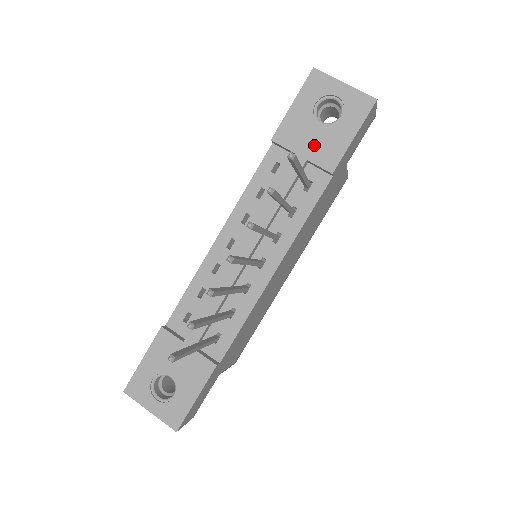
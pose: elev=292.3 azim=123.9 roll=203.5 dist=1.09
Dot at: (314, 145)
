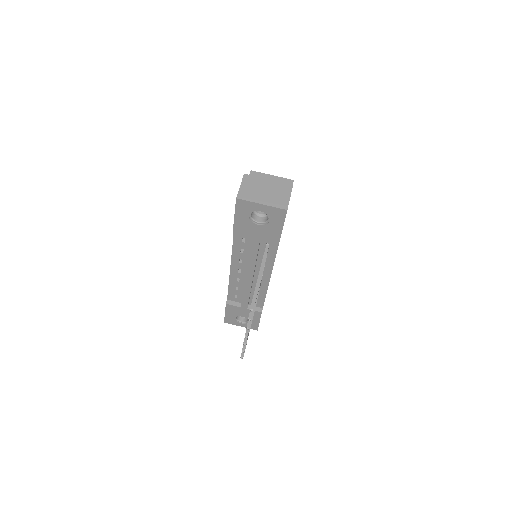
Dot at: (260, 234)
